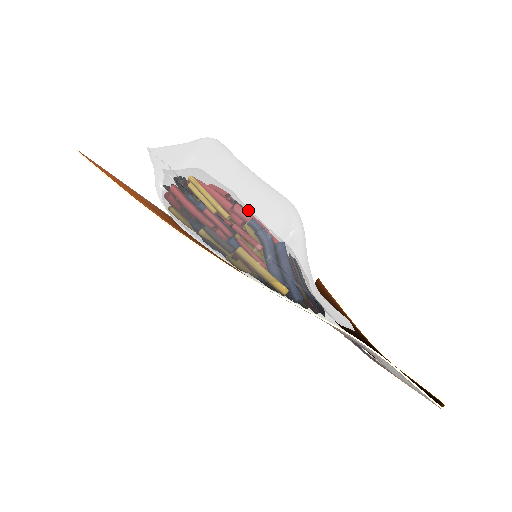
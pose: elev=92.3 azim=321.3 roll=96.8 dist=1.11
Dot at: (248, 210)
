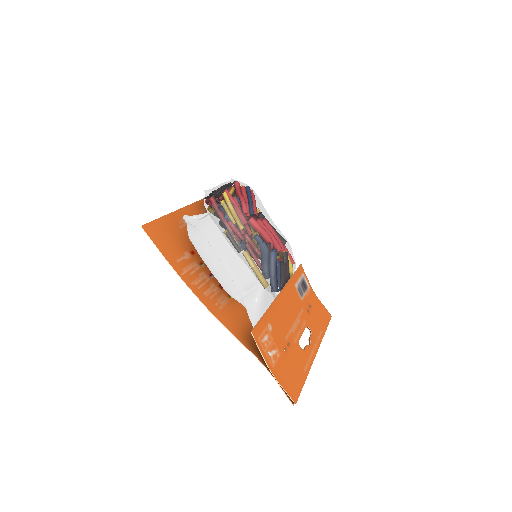
Dot at: (235, 266)
